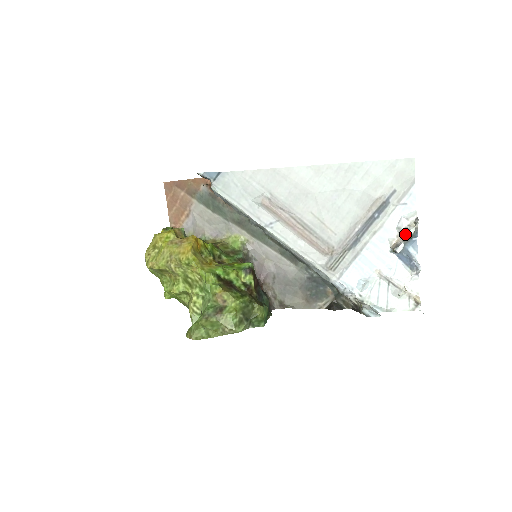
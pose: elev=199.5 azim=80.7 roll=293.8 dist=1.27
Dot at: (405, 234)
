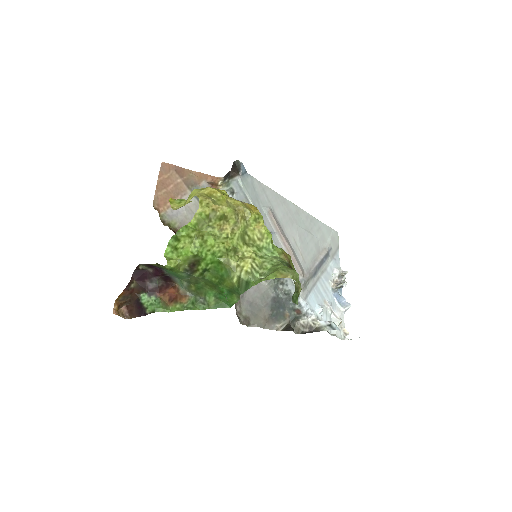
Dot at: (341, 278)
